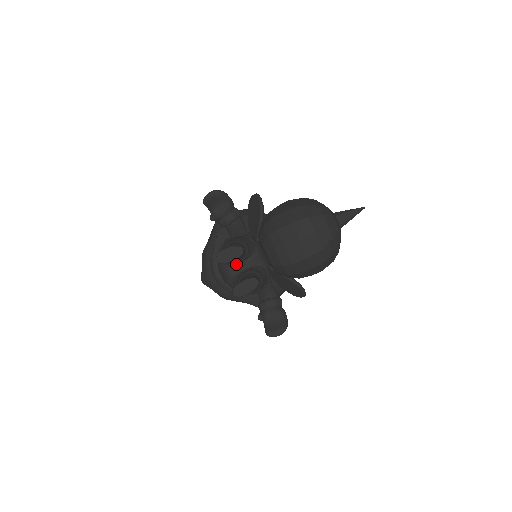
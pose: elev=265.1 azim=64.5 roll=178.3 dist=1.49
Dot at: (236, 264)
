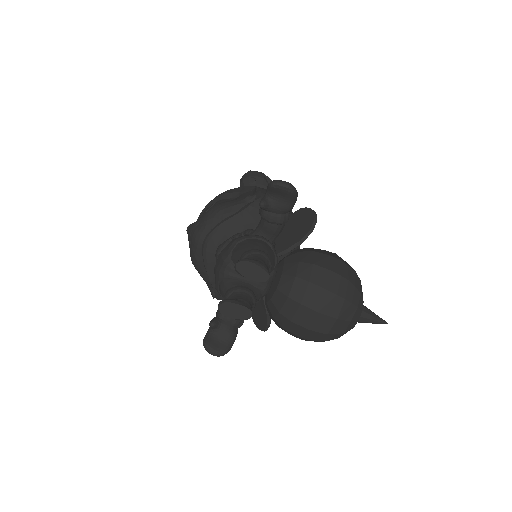
Dot at: occluded
